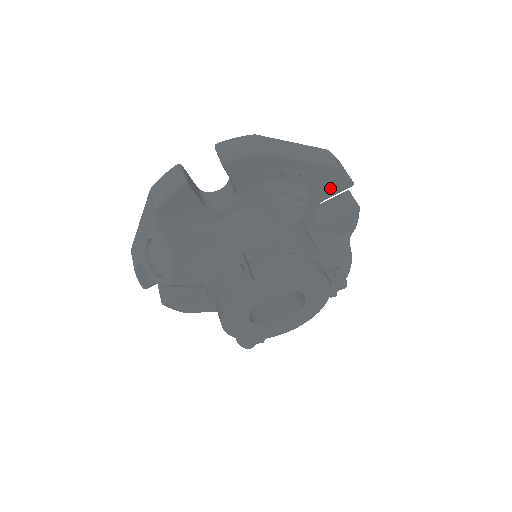
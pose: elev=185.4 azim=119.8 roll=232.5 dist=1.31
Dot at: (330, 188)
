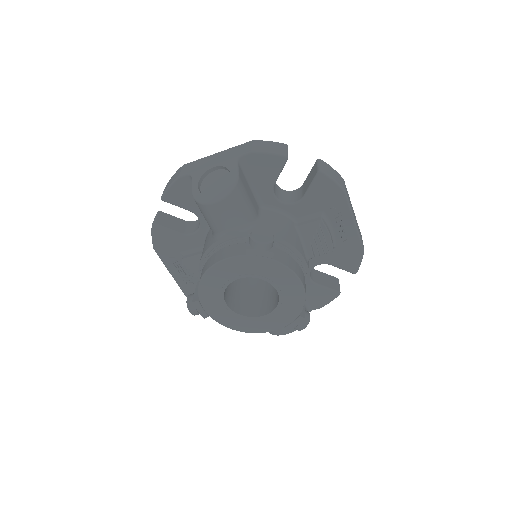
Dot at: (344, 260)
